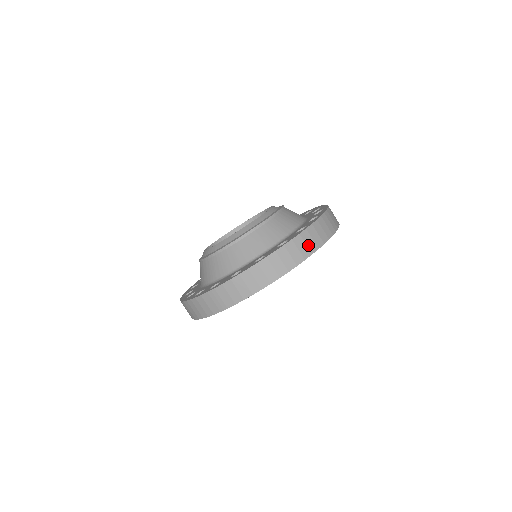
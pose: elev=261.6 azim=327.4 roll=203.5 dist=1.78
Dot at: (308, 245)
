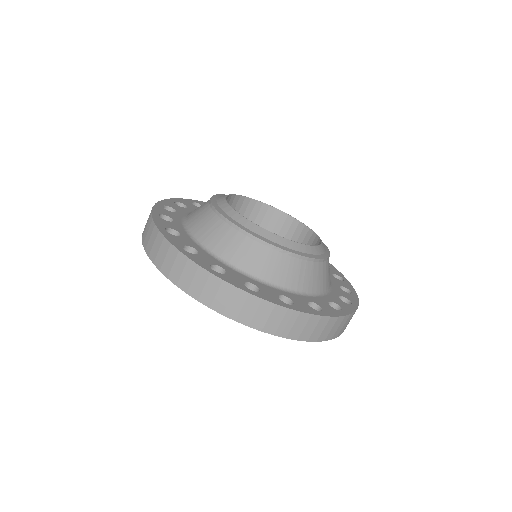
Dot at: occluded
